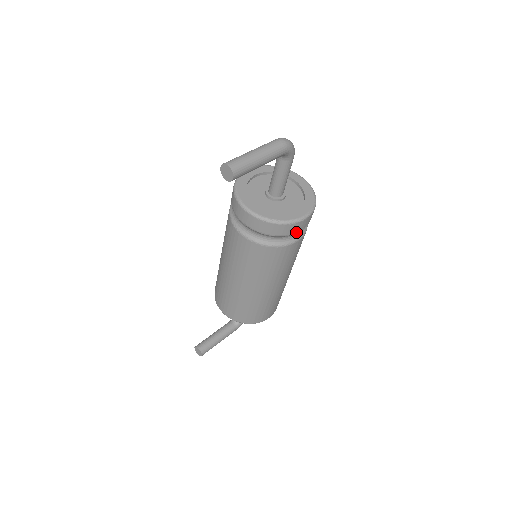
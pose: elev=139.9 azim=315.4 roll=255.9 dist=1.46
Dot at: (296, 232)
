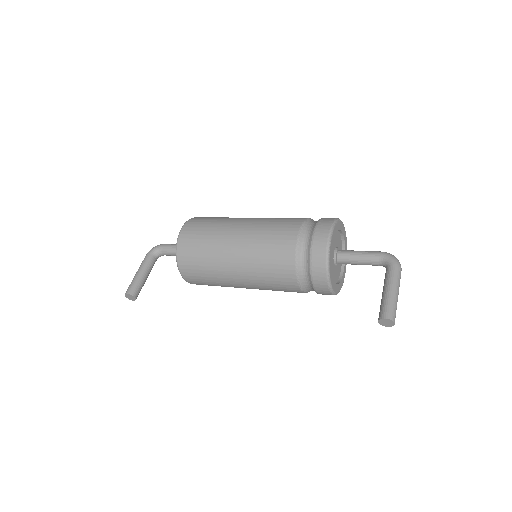
Dot at: occluded
